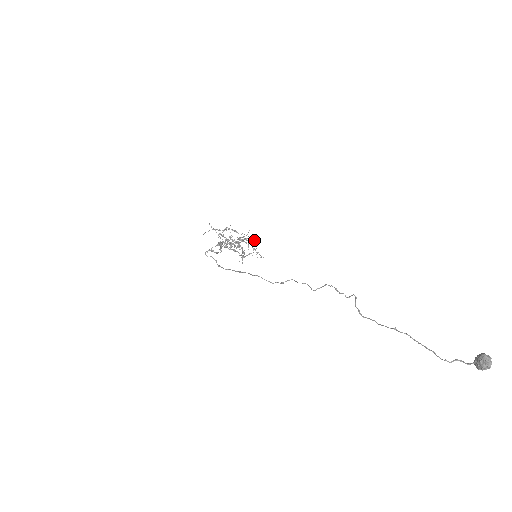
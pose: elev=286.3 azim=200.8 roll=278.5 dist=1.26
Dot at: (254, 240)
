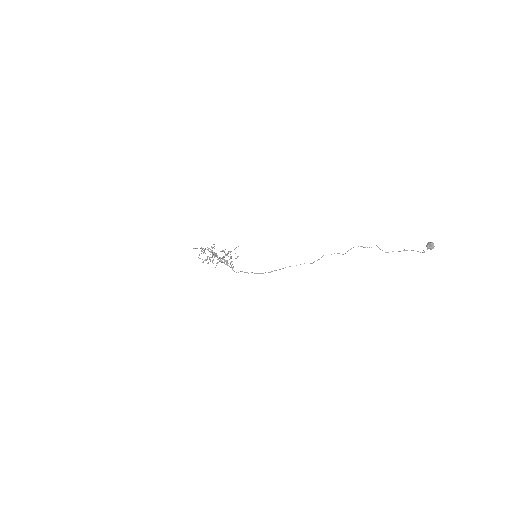
Dot at: occluded
